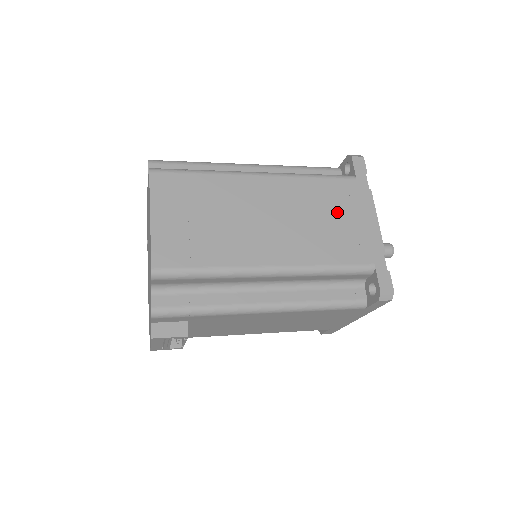
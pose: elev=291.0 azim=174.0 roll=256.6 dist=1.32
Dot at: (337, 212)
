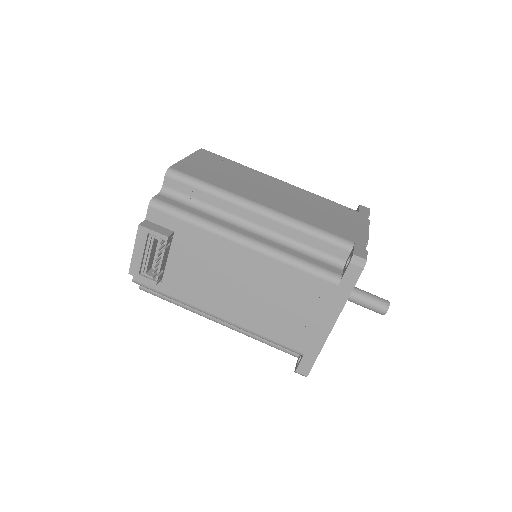
Dot at: (333, 214)
